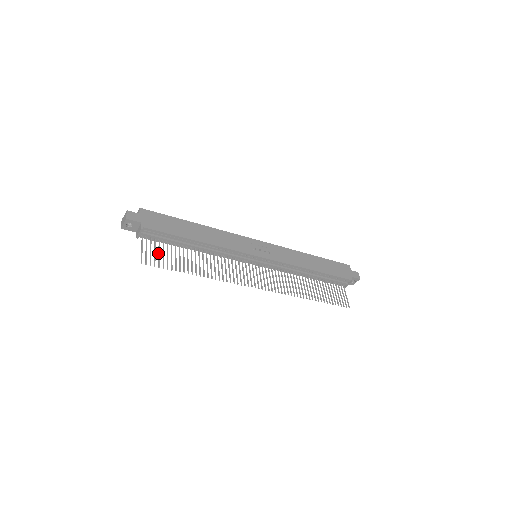
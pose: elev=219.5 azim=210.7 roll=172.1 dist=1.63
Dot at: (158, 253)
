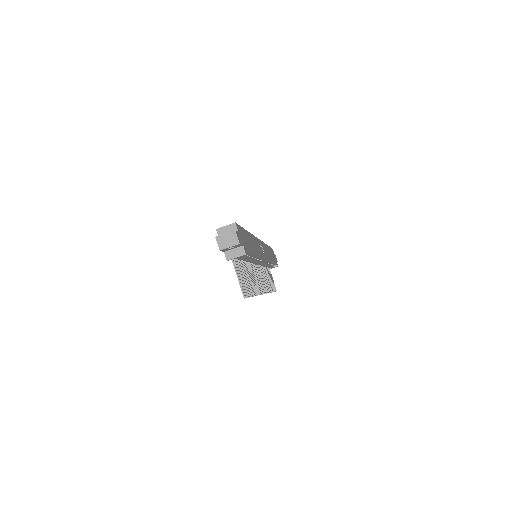
Dot at: (241, 277)
